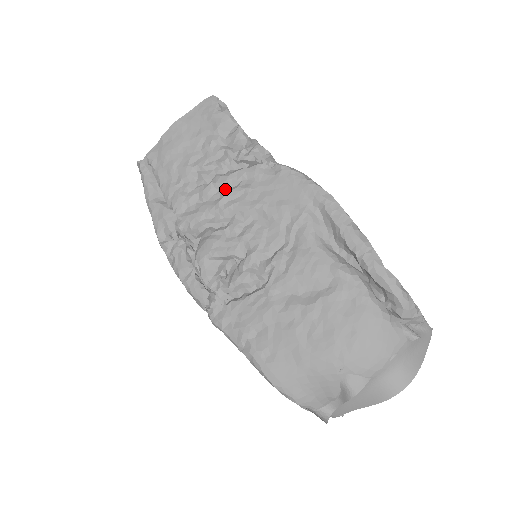
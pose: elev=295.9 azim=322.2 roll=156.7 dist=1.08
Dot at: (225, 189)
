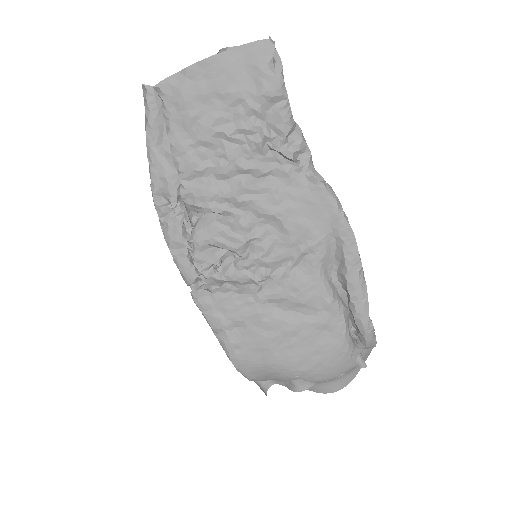
Dot at: (247, 177)
